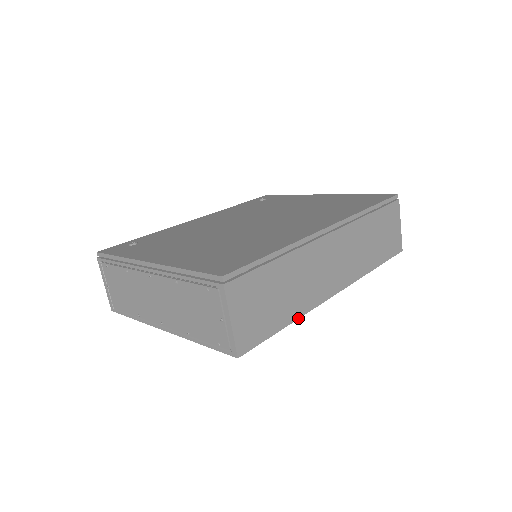
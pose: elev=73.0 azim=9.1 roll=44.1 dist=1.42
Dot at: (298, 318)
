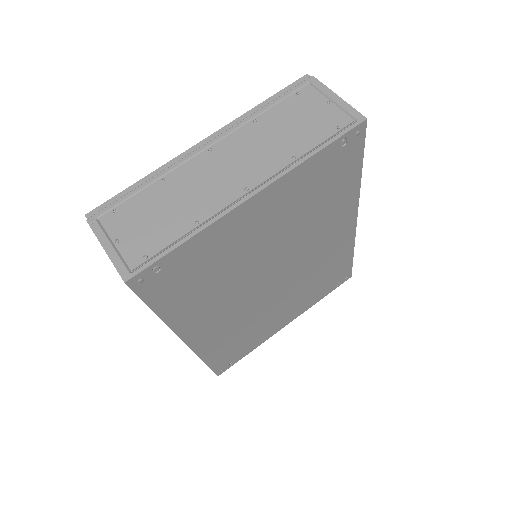
Dot at: (360, 182)
